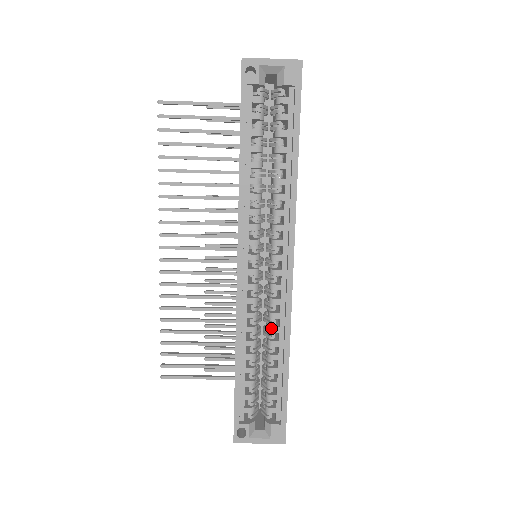
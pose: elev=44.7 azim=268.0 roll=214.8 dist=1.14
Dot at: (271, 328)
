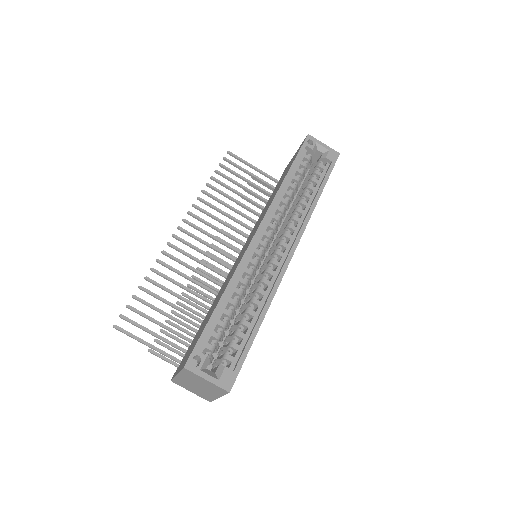
Dot at: (259, 289)
